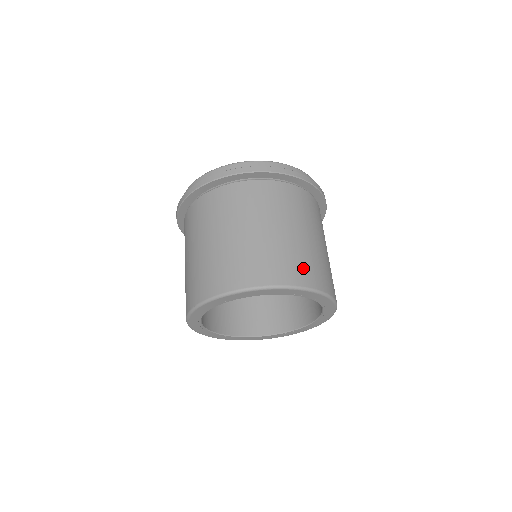
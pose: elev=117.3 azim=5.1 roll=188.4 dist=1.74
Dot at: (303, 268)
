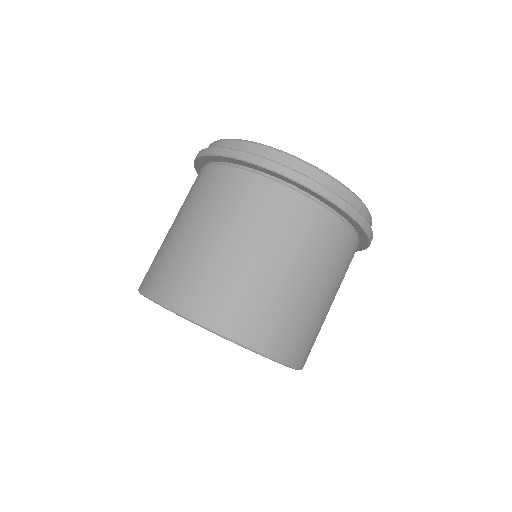
Dot at: occluded
